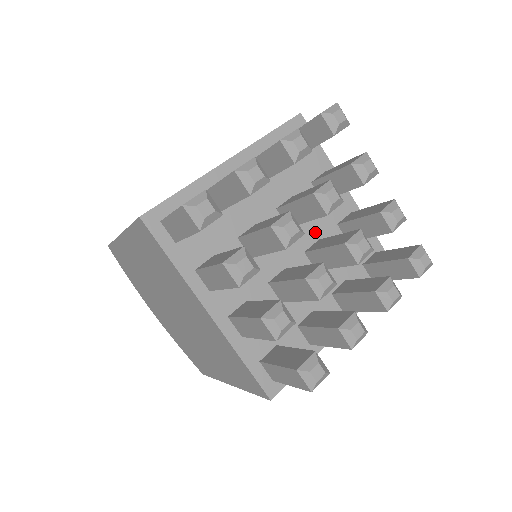
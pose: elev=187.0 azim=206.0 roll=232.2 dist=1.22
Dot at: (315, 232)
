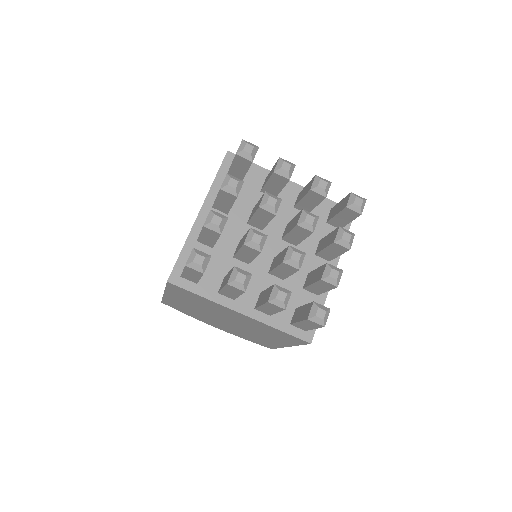
Dot at: occluded
